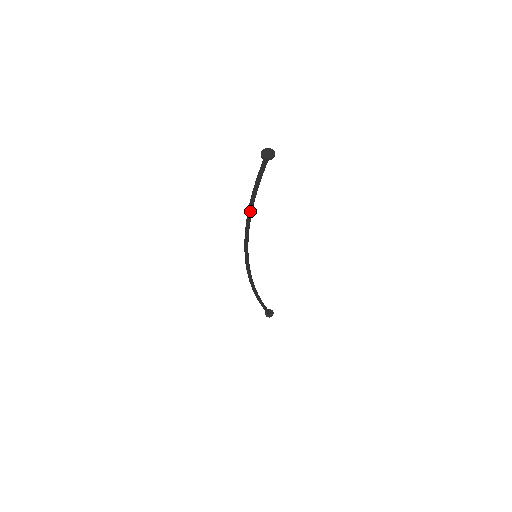
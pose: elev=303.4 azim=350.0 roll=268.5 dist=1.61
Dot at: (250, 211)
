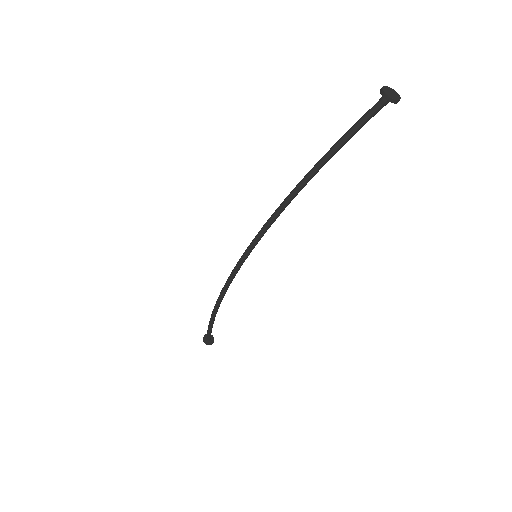
Dot at: (305, 184)
